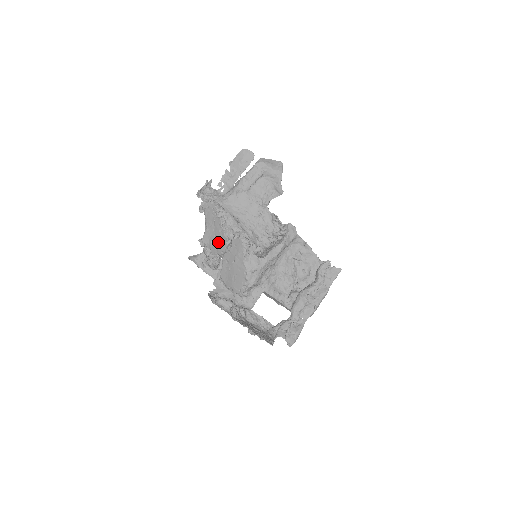
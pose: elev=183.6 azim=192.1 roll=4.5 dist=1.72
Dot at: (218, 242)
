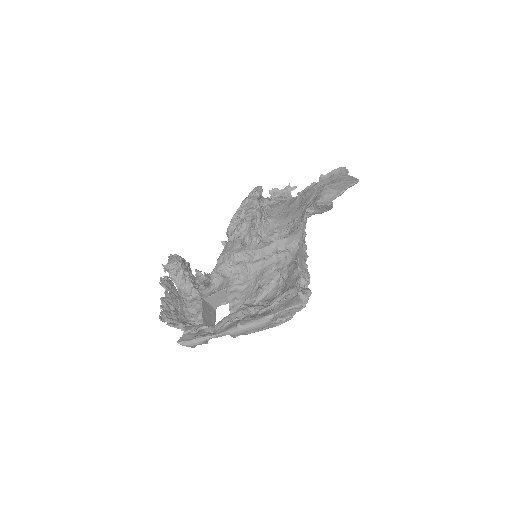
Dot at: occluded
